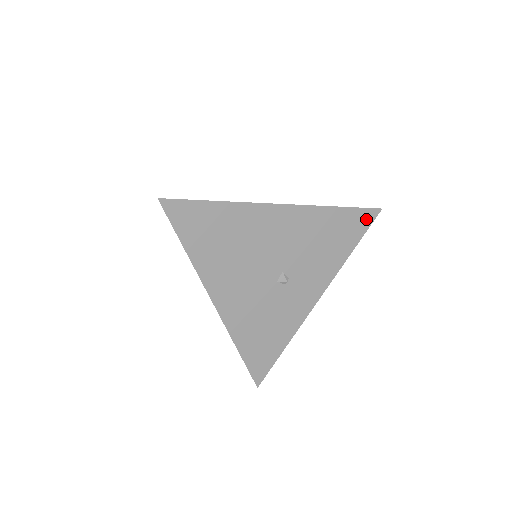
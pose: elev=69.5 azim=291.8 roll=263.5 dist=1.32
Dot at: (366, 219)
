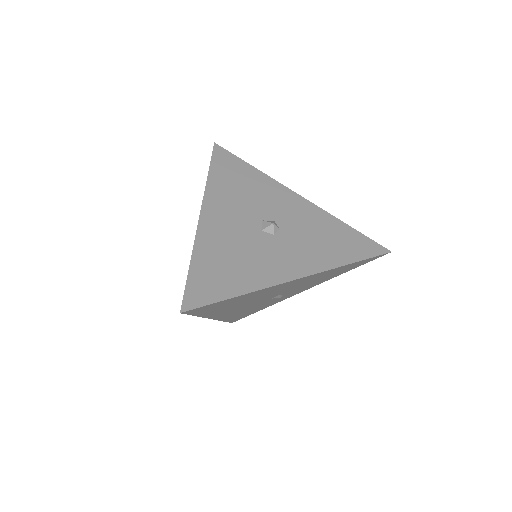
Dot at: (372, 259)
